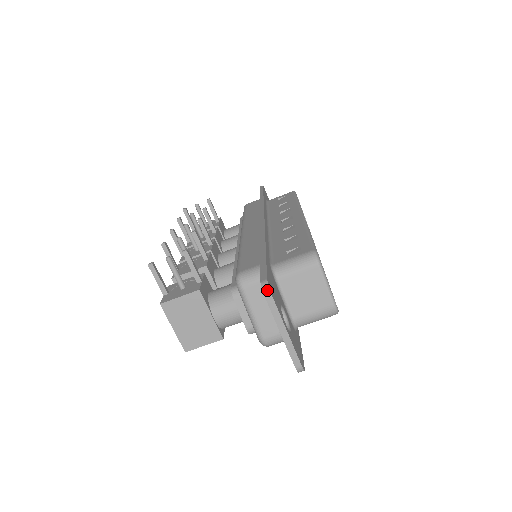
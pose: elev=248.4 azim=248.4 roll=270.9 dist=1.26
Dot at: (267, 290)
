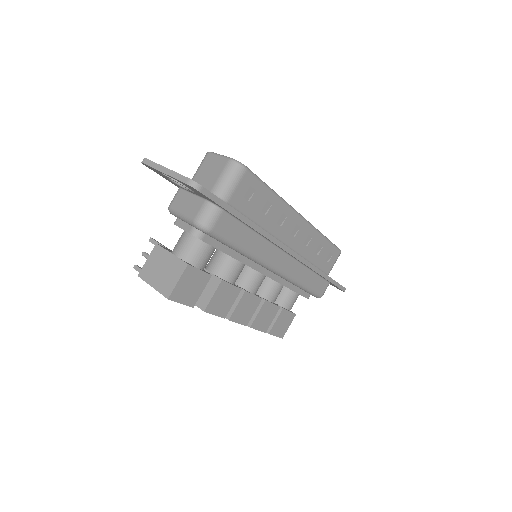
Dot at: (143, 159)
